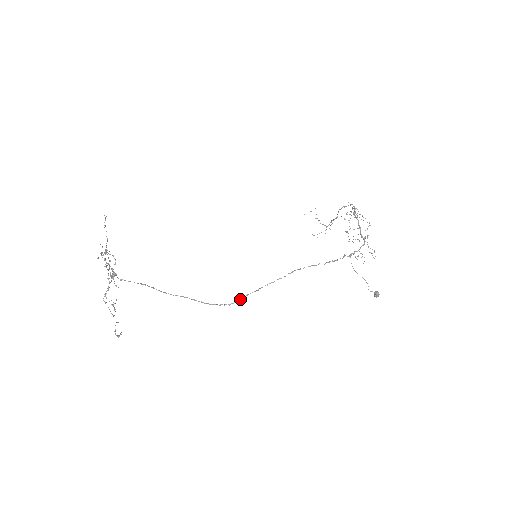
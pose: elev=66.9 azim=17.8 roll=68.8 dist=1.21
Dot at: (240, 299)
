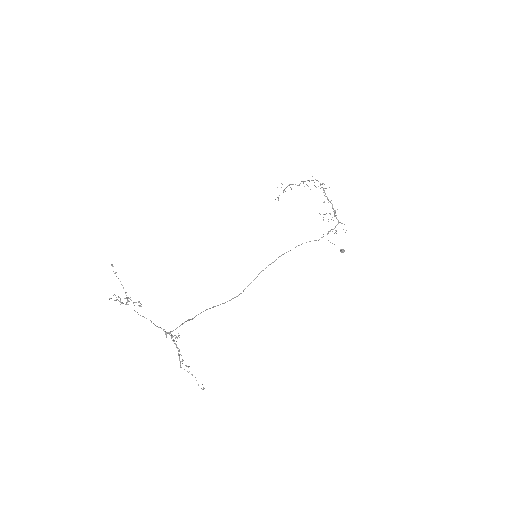
Dot at: occluded
